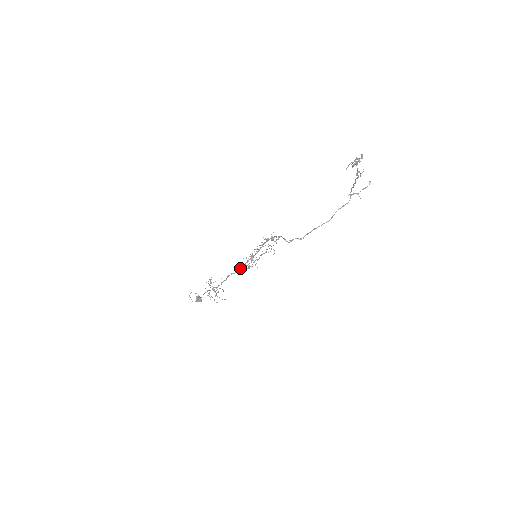
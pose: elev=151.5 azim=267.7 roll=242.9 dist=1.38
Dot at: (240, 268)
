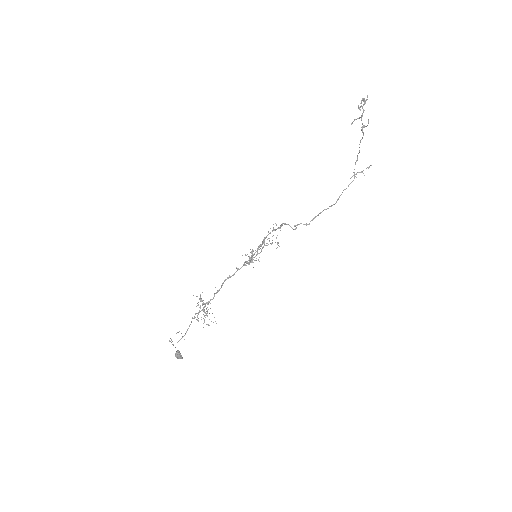
Dot at: (238, 268)
